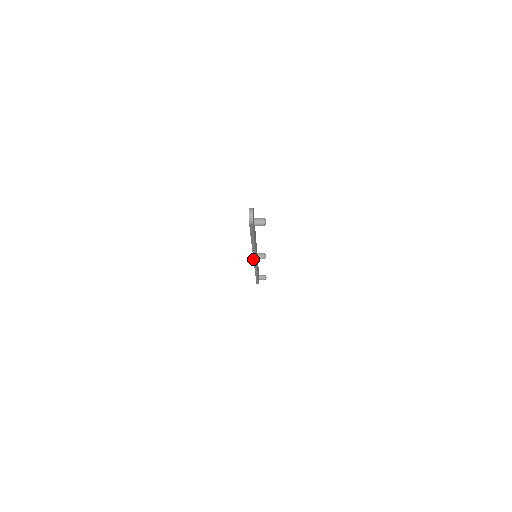
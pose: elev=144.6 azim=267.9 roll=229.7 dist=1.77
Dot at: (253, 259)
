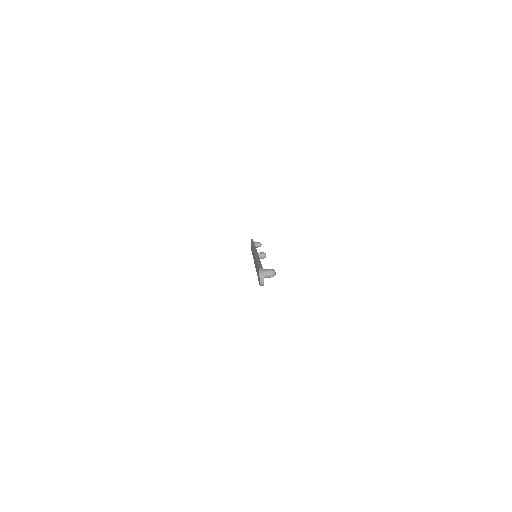
Dot at: occluded
